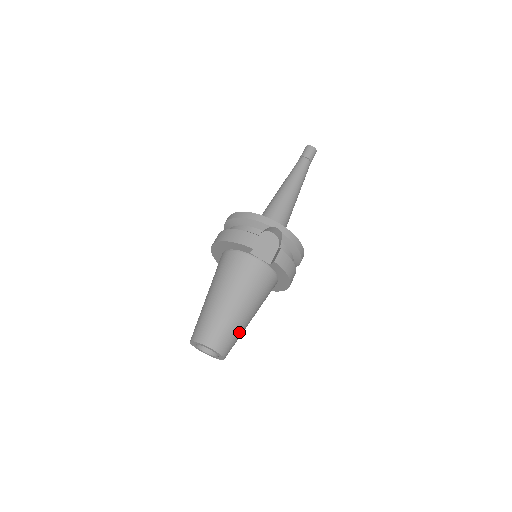
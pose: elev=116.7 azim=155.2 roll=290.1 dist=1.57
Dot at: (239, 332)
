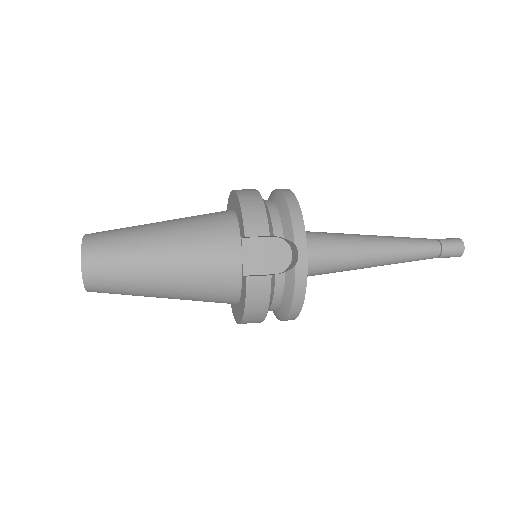
Dot at: (130, 289)
